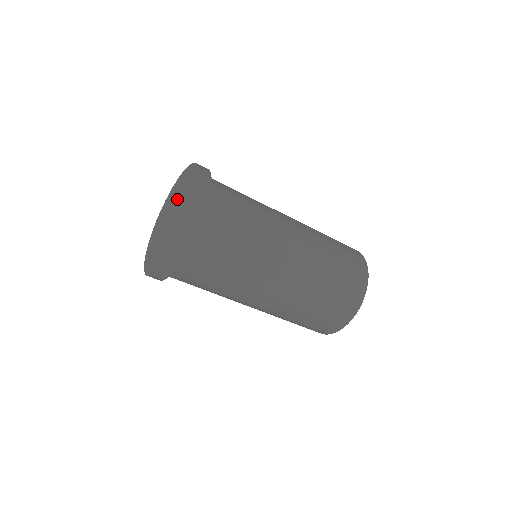
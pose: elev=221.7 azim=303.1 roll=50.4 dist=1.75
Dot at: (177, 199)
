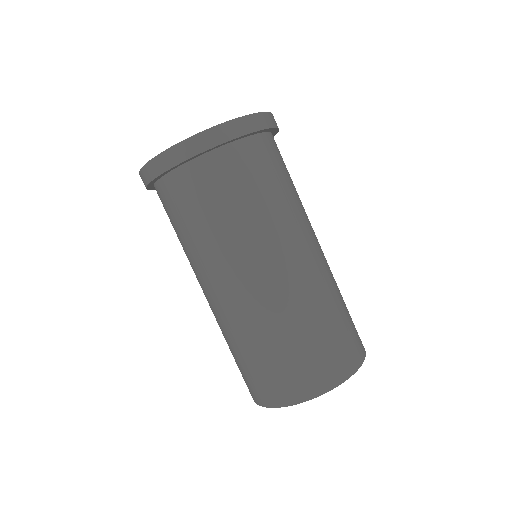
Dot at: occluded
